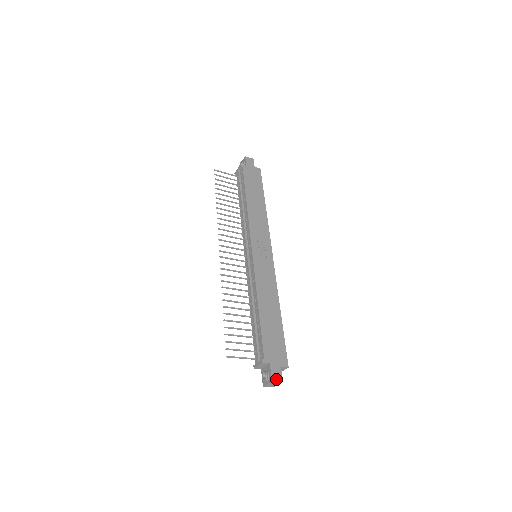
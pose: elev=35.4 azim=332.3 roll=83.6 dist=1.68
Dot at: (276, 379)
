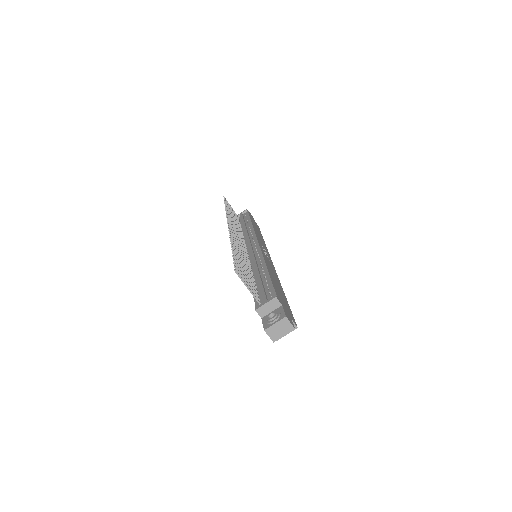
Dot at: (289, 320)
